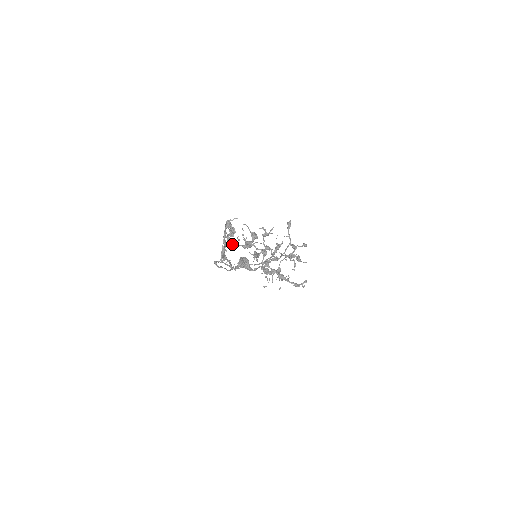
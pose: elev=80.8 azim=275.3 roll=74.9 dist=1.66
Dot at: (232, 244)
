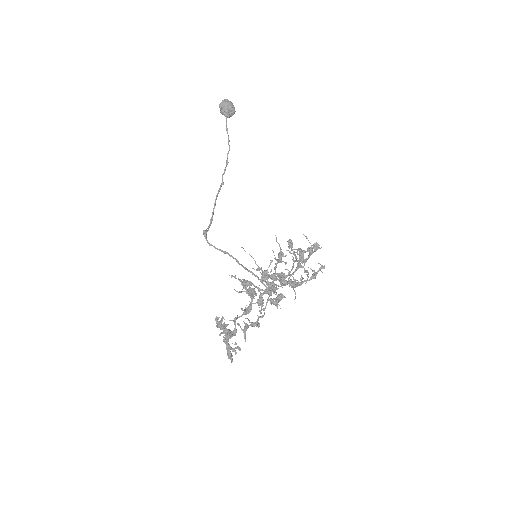
Dot at: occluded
